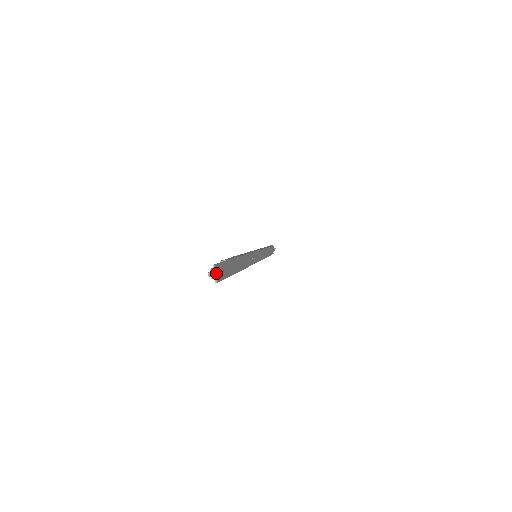
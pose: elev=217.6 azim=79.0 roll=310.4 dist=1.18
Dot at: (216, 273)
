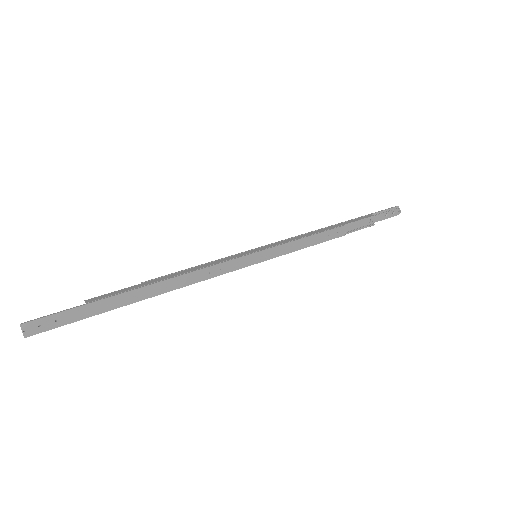
Dot at: (25, 330)
